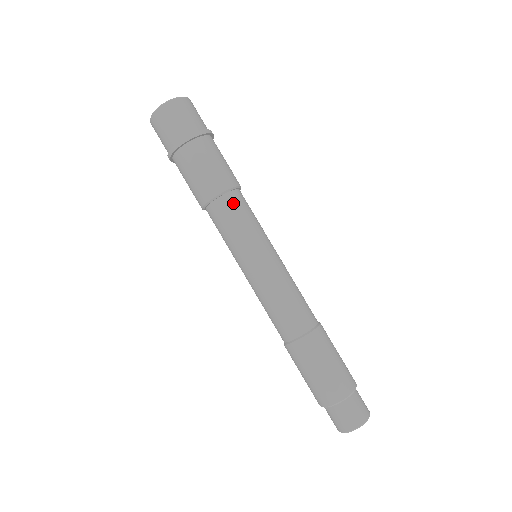
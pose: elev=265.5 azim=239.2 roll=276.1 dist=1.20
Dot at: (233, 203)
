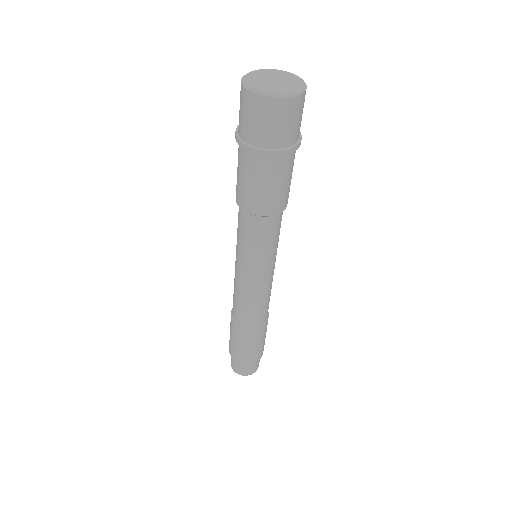
Dot at: (269, 226)
